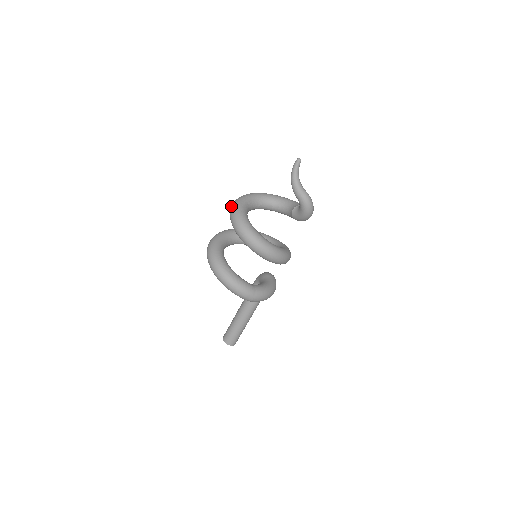
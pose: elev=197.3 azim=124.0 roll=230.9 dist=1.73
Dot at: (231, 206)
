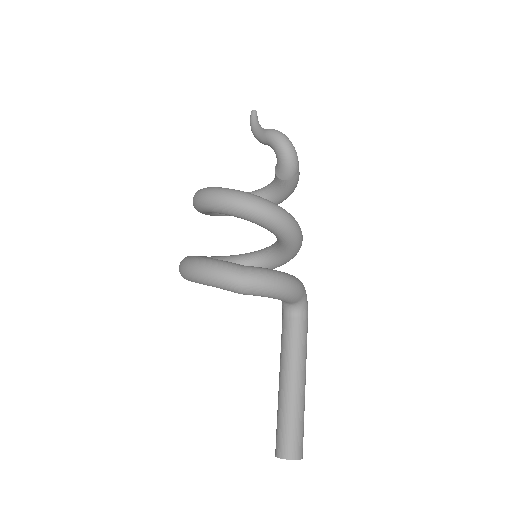
Dot at: occluded
